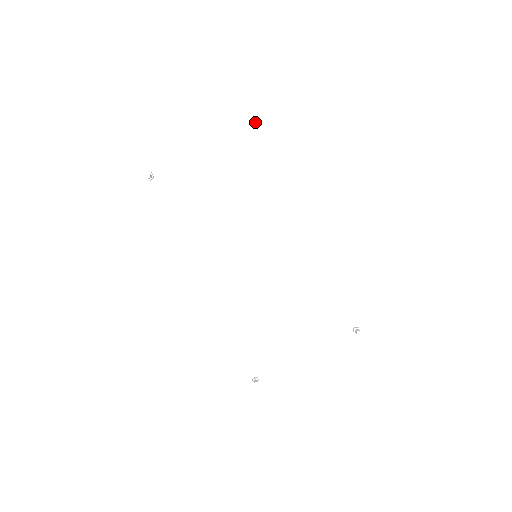
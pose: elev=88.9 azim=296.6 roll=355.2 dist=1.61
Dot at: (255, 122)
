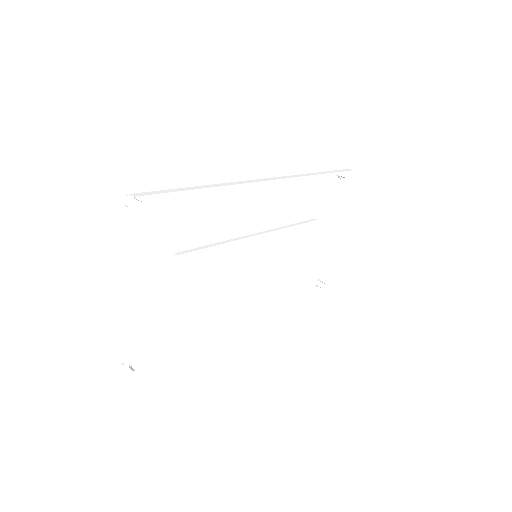
Dot at: occluded
